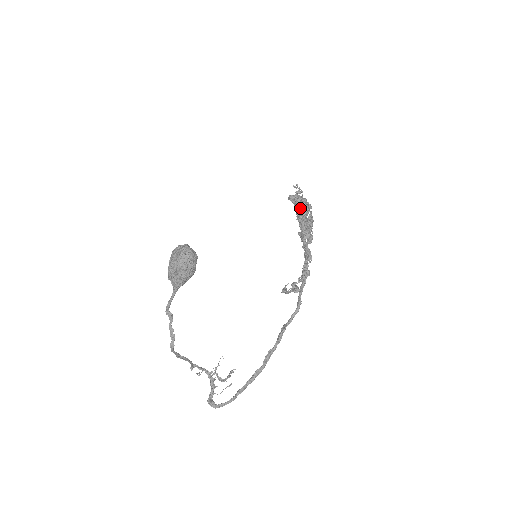
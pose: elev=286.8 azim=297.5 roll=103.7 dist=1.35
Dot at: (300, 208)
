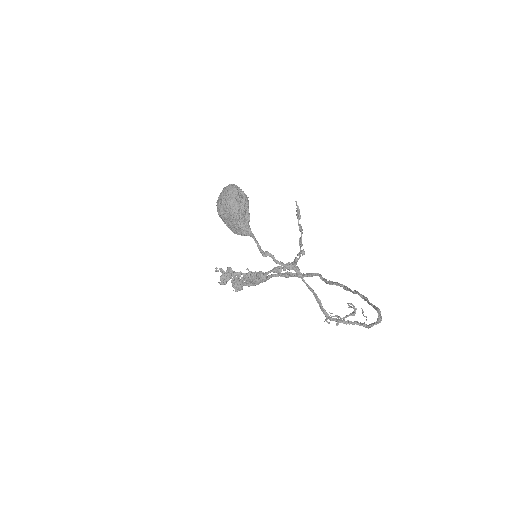
Dot at: (234, 282)
